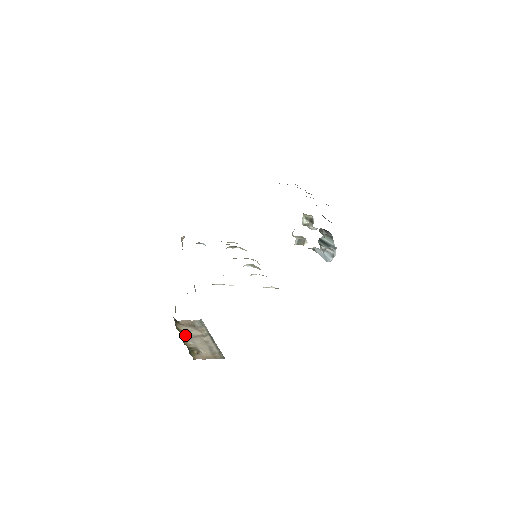
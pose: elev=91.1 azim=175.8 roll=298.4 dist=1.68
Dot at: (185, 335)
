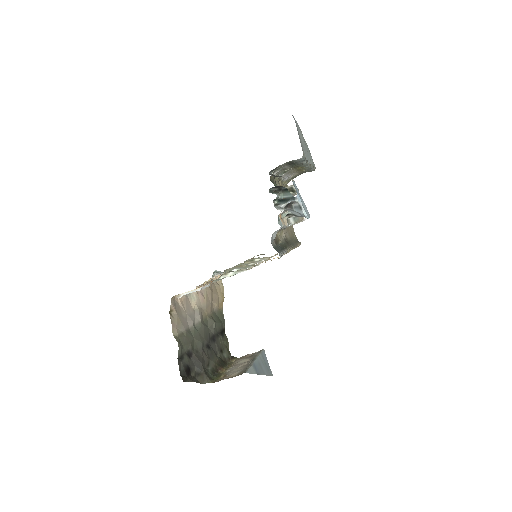
Dot at: (230, 366)
